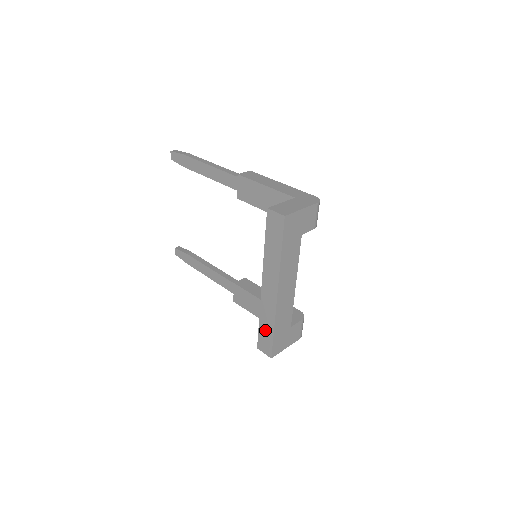
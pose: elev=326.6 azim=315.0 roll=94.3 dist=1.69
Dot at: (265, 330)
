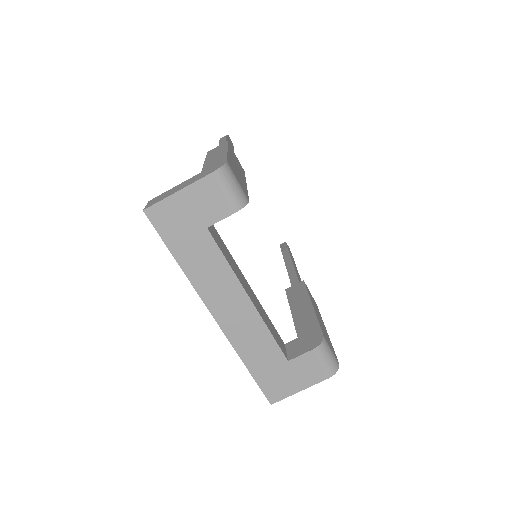
Dot at: occluded
